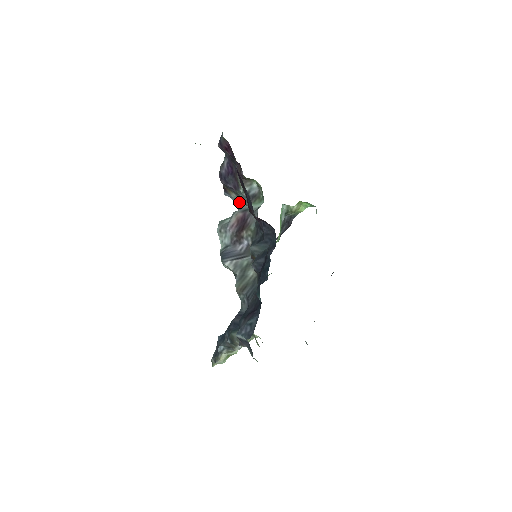
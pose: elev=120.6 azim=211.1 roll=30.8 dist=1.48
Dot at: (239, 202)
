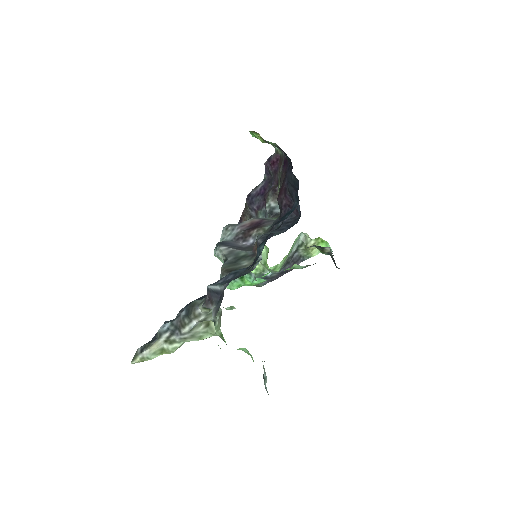
Dot at: occluded
